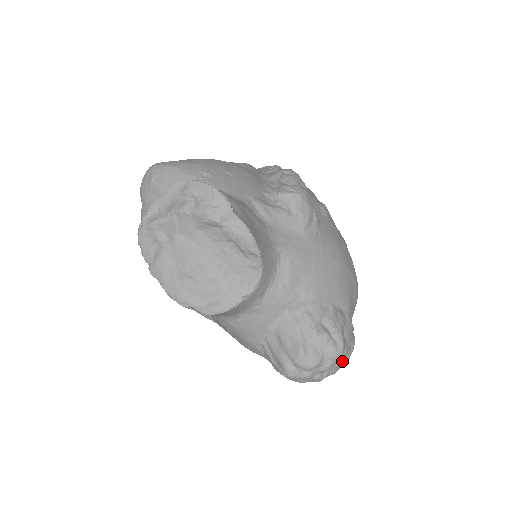
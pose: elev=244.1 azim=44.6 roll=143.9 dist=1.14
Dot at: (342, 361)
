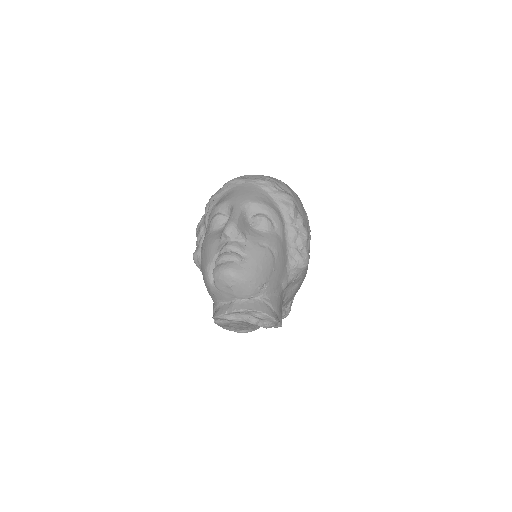
Dot at: occluded
